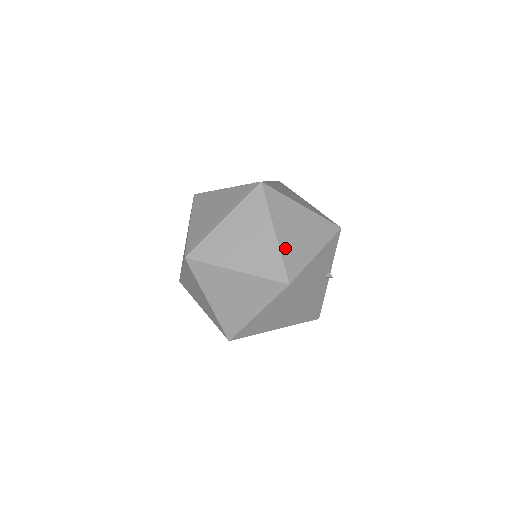
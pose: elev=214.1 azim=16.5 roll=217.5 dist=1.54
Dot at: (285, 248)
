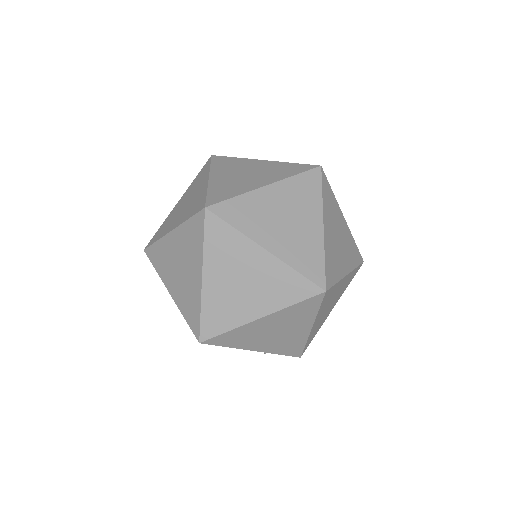
Dot at: occluded
